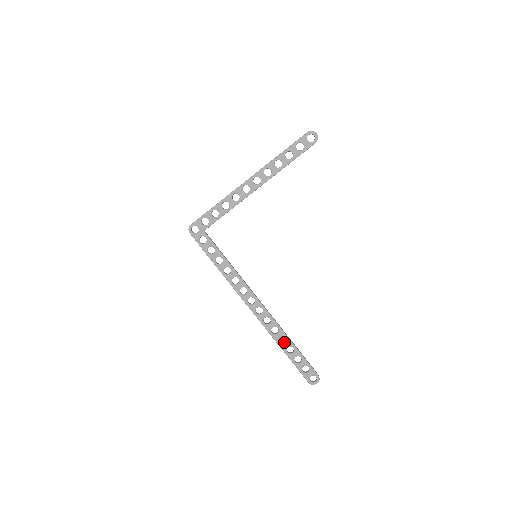
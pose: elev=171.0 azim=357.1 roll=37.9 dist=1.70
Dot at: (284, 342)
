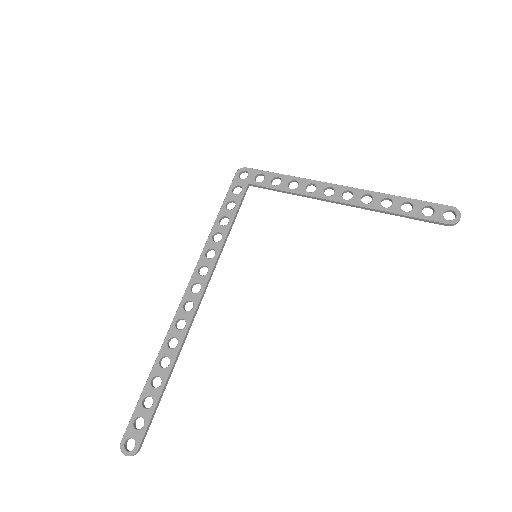
Dot at: occluded
